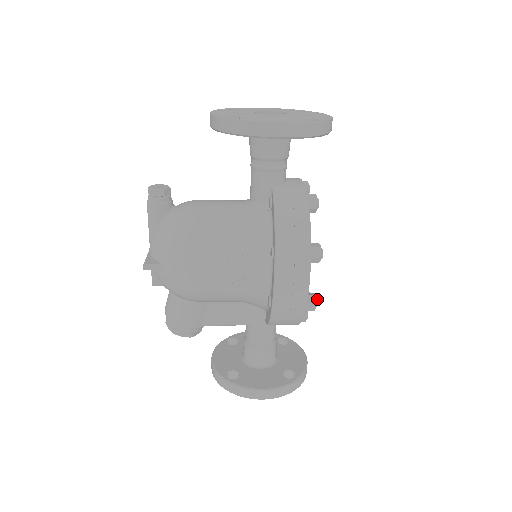
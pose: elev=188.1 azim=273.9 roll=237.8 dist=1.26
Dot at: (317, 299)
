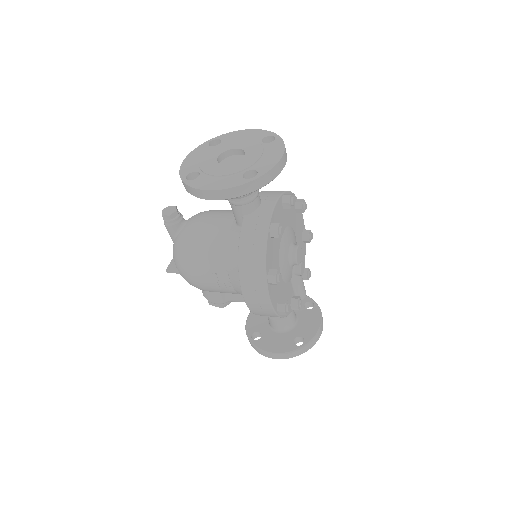
Dot at: (287, 307)
